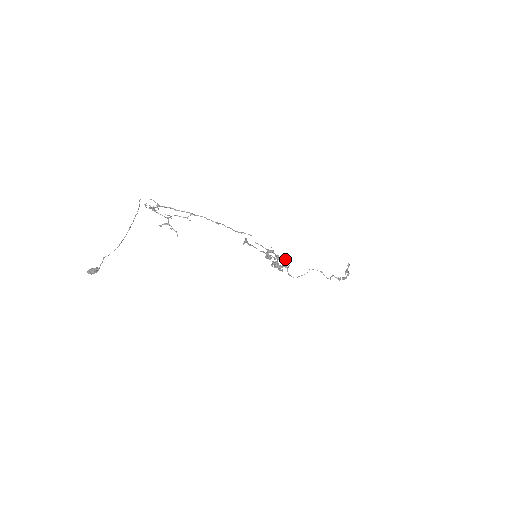
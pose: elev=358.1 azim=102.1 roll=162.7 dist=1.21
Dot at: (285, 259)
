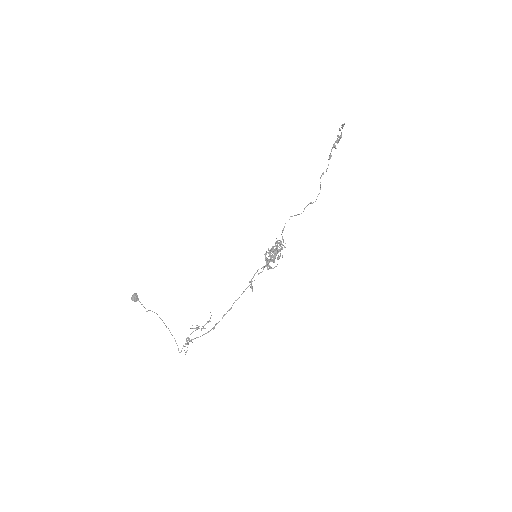
Dot at: (280, 244)
